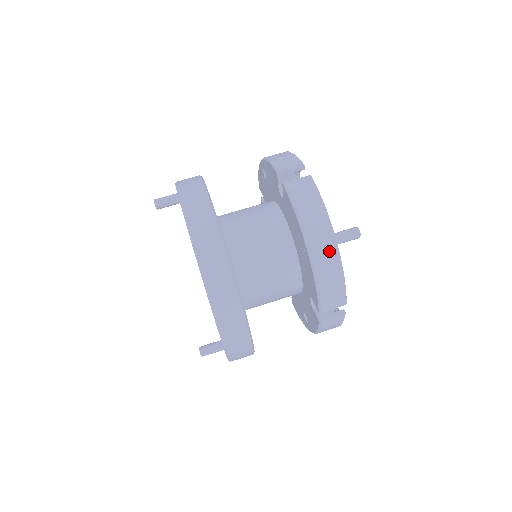
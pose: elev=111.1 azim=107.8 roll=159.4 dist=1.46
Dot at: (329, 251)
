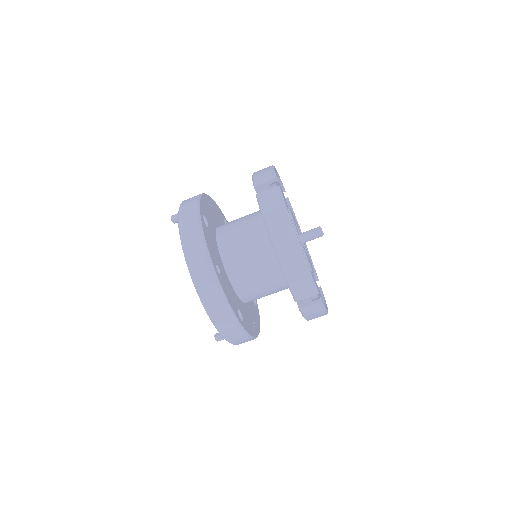
Dot at: (292, 249)
